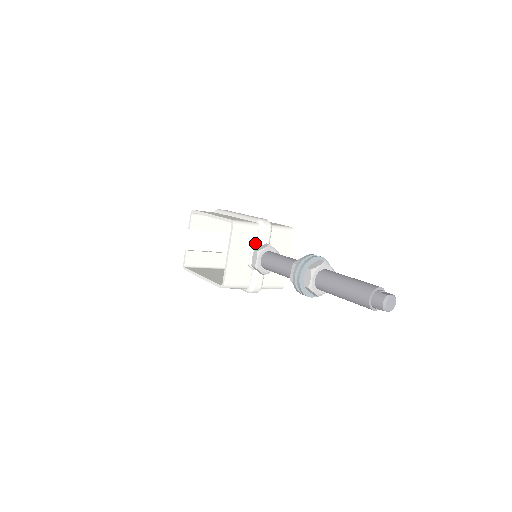
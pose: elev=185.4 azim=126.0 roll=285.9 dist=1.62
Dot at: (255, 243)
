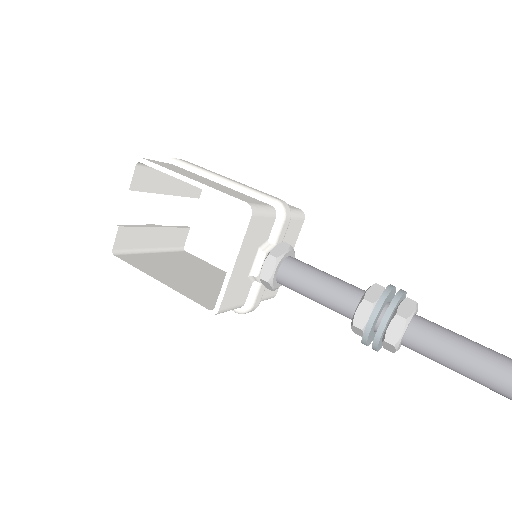
Dot at: (266, 240)
